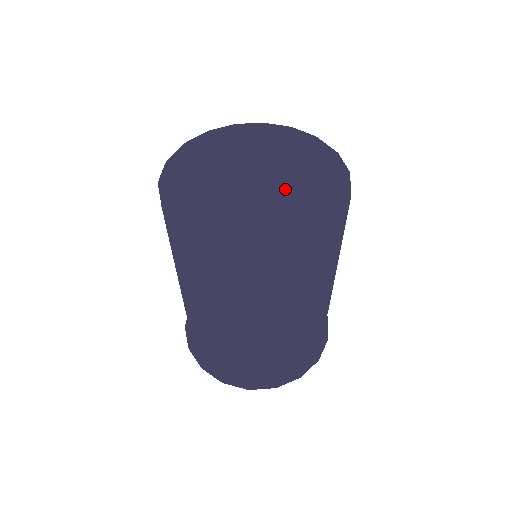
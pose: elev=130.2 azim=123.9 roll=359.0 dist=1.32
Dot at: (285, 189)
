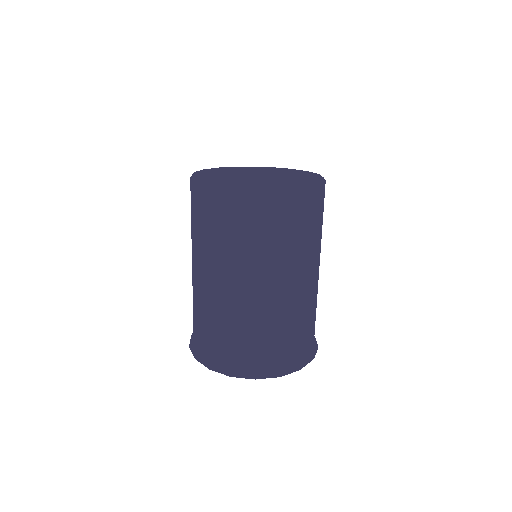
Dot at: (284, 175)
